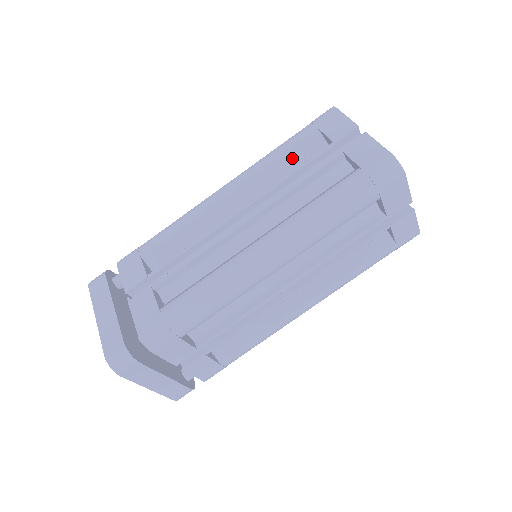
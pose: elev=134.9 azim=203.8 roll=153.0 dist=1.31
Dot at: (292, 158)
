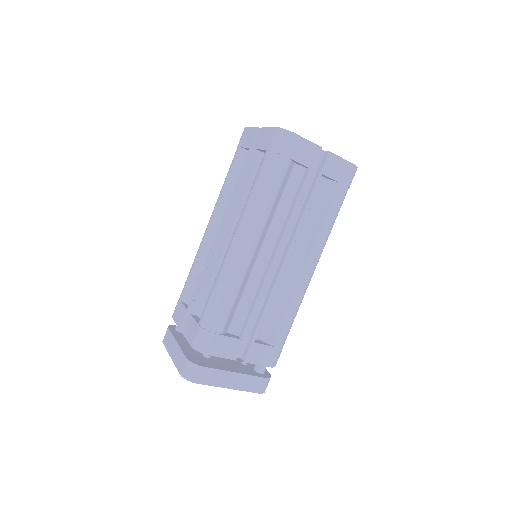
Dot at: (236, 176)
